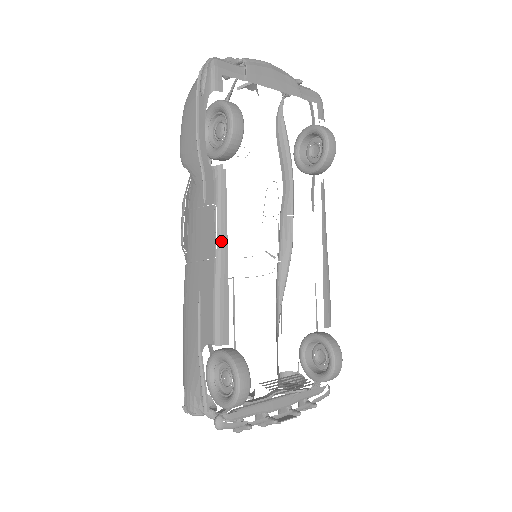
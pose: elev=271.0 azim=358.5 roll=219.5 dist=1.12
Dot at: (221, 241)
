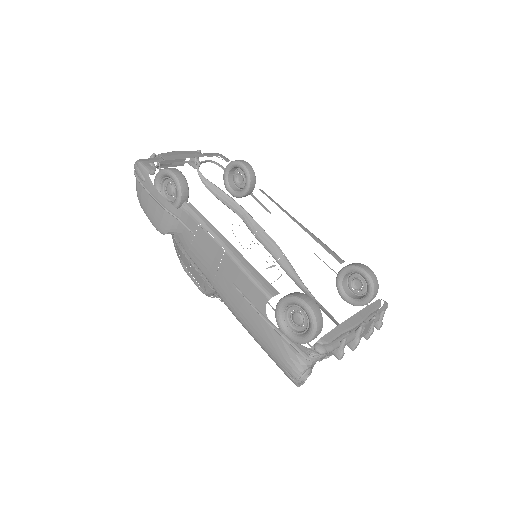
Dot at: (220, 239)
